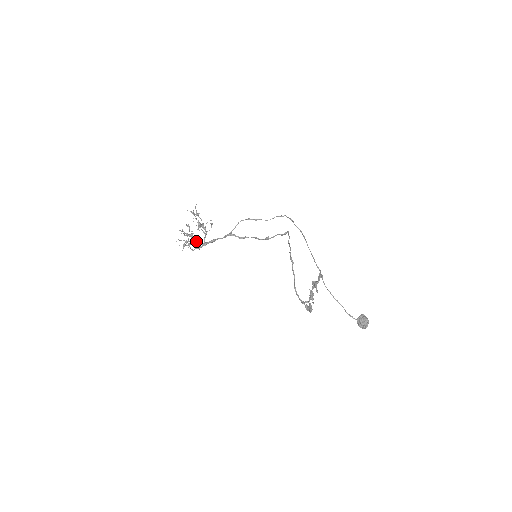
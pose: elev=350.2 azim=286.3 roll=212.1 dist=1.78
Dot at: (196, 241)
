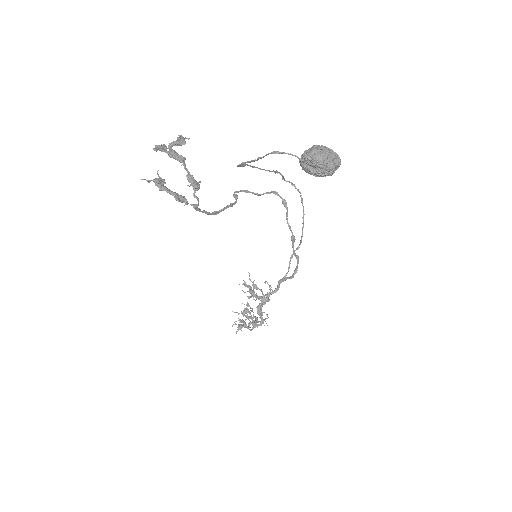
Dot at: (266, 323)
